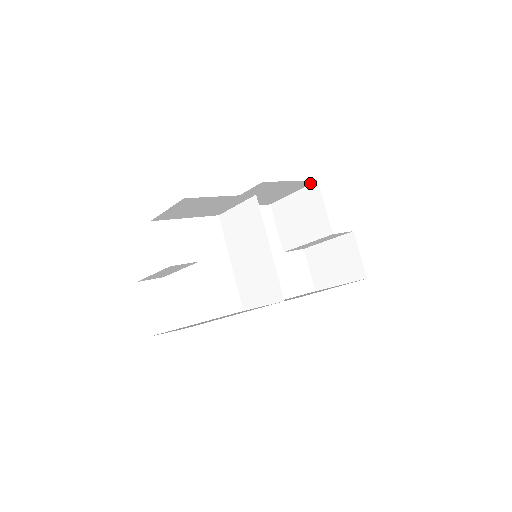
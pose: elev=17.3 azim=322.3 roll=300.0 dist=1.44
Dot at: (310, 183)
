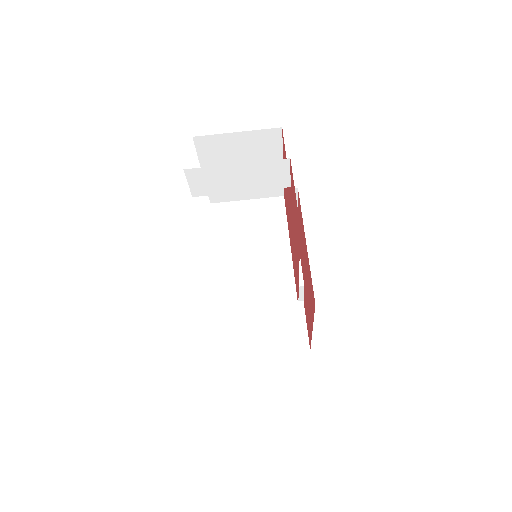
Dot at: occluded
